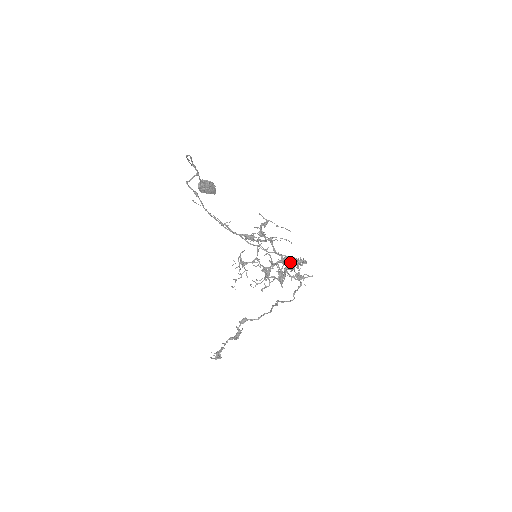
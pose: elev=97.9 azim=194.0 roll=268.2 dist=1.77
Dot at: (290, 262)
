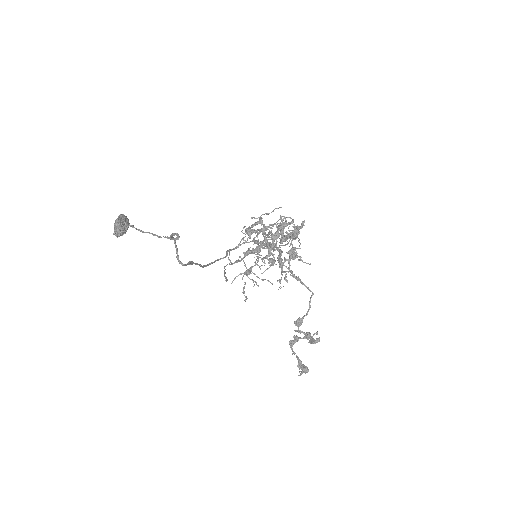
Dot at: (295, 235)
